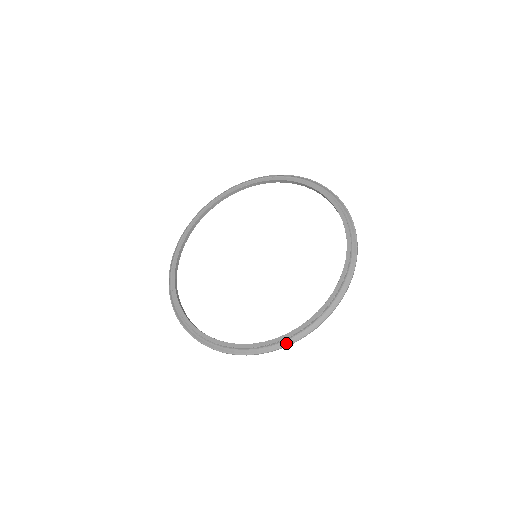
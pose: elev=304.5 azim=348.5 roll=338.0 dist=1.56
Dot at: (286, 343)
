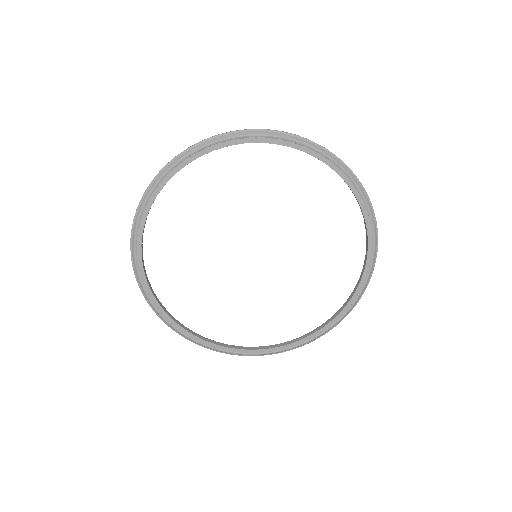
Dot at: (236, 354)
